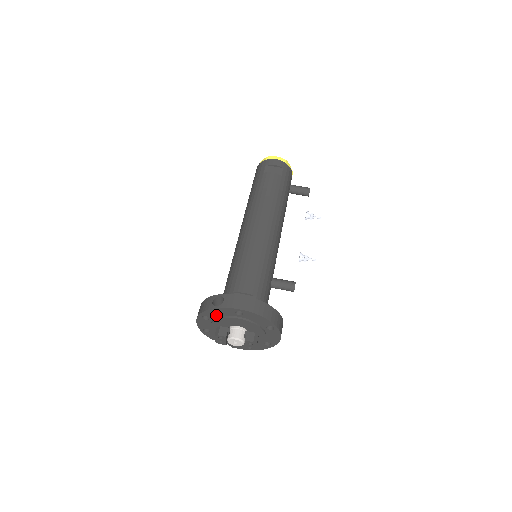
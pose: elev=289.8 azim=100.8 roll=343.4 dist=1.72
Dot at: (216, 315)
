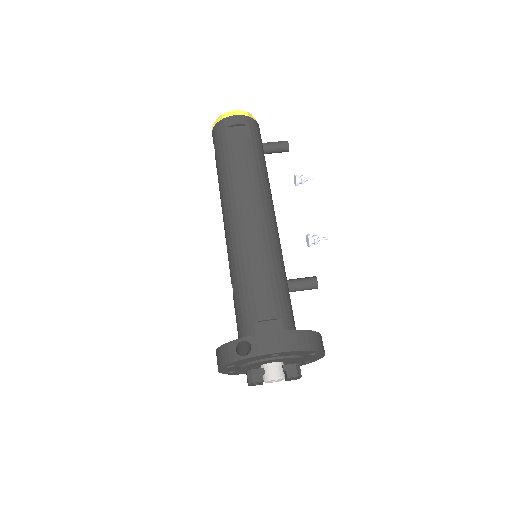
Dot at: (244, 362)
